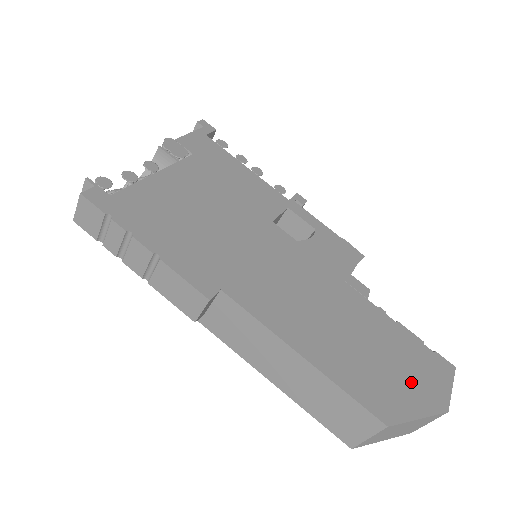
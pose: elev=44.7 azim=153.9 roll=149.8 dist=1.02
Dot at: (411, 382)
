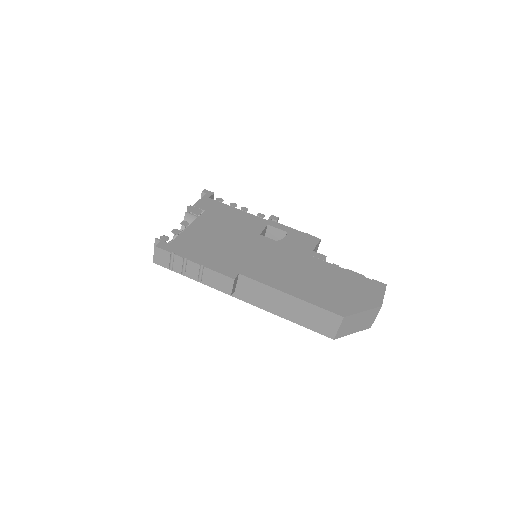
Dot at: (357, 296)
